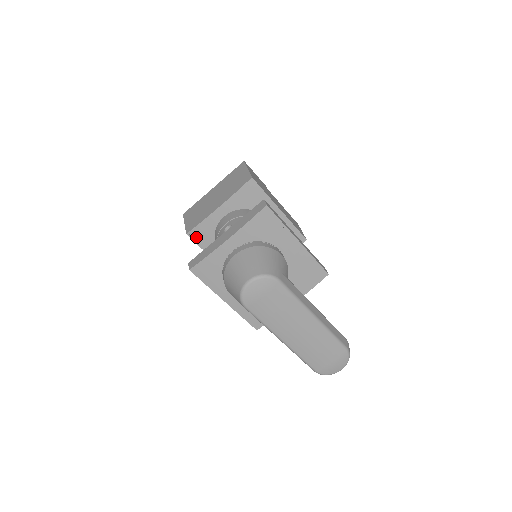
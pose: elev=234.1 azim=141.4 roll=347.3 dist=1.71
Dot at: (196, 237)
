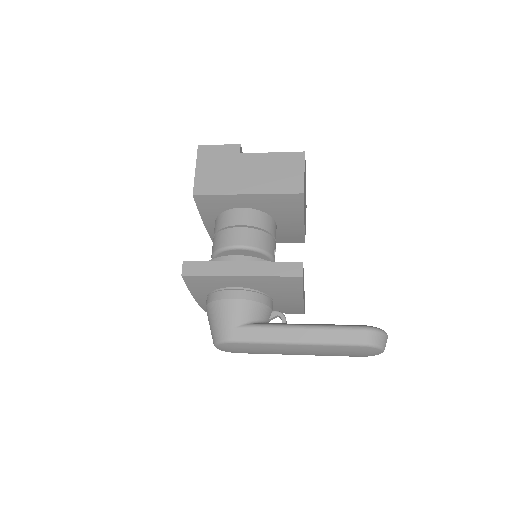
Dot at: occluded
